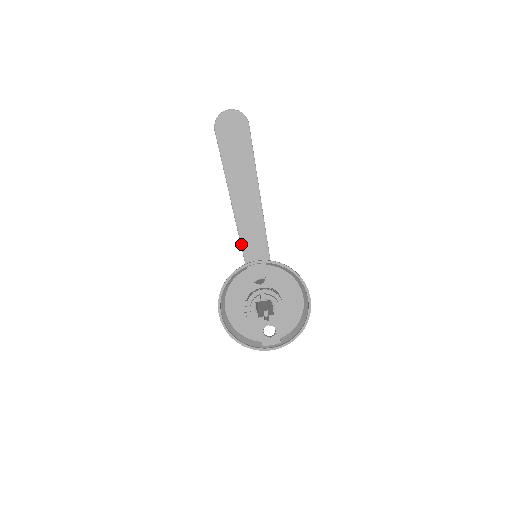
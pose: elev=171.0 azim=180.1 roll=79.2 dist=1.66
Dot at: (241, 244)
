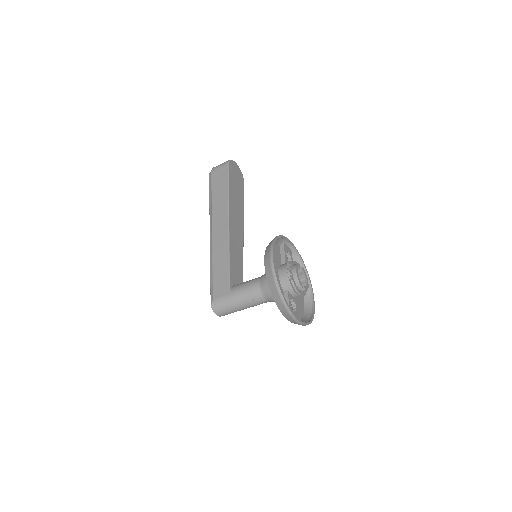
Dot at: (229, 247)
